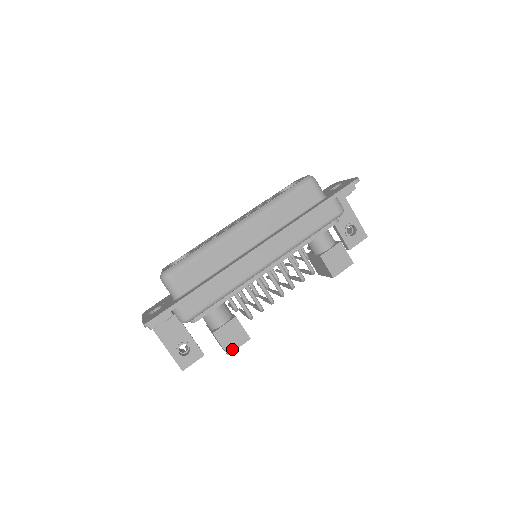
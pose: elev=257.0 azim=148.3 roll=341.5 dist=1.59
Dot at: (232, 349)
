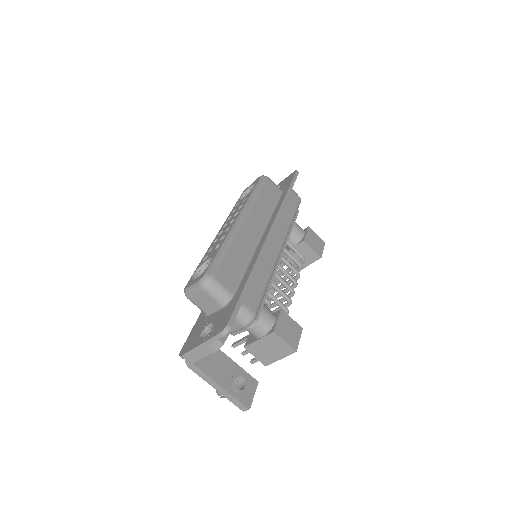
Dot at: (296, 344)
